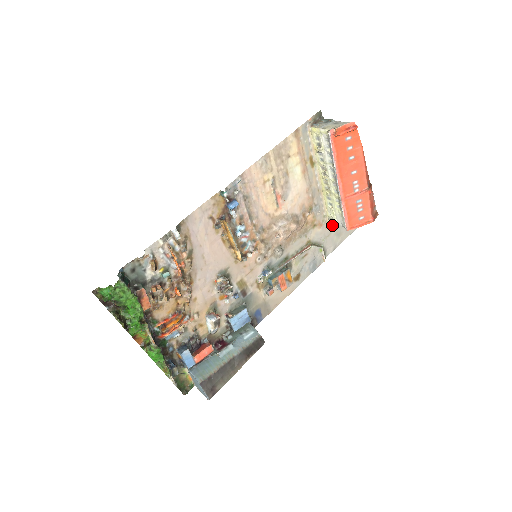
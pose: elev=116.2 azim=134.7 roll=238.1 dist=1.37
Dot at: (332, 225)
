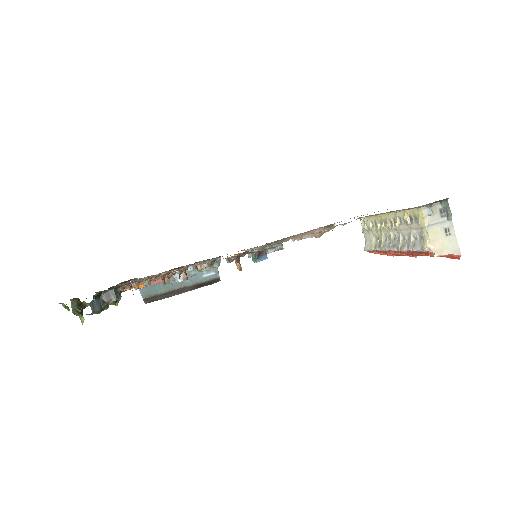
Dot at: occluded
